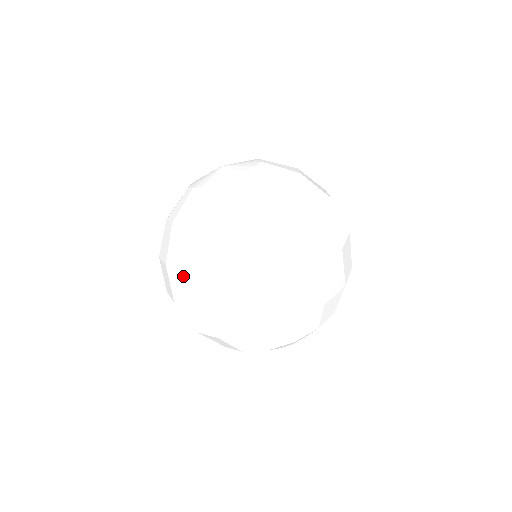
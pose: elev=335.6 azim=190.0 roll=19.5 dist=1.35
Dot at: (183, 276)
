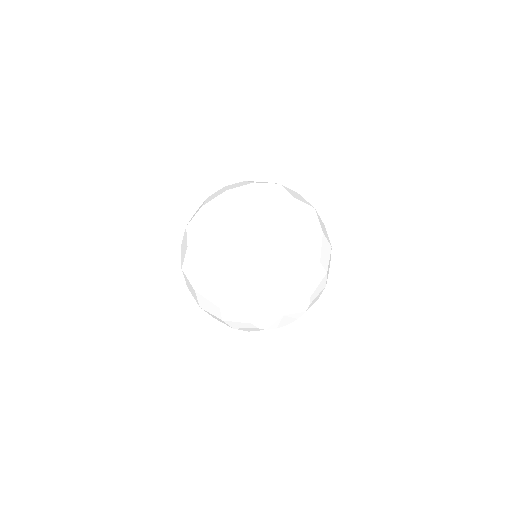
Dot at: occluded
